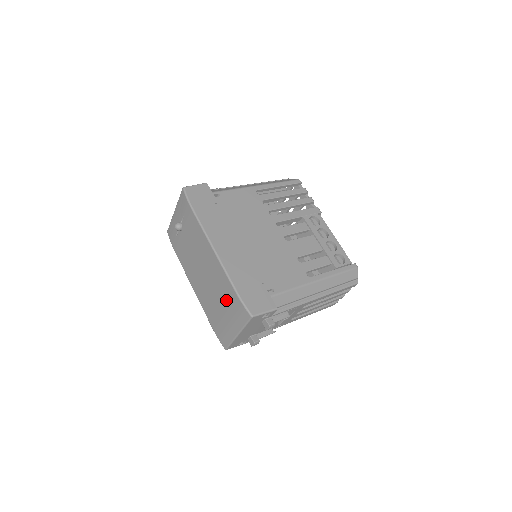
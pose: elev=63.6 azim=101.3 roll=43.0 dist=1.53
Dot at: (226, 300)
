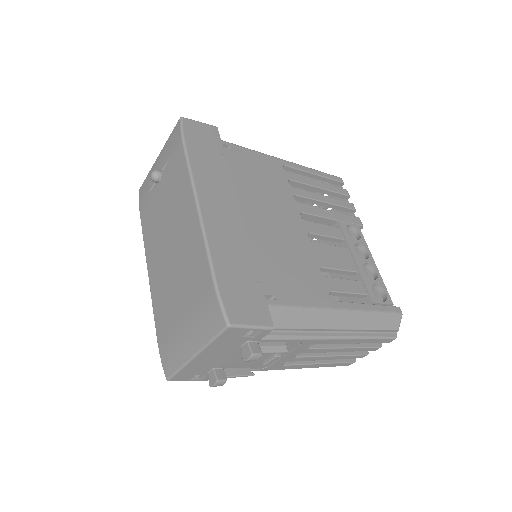
Dot at: (193, 292)
